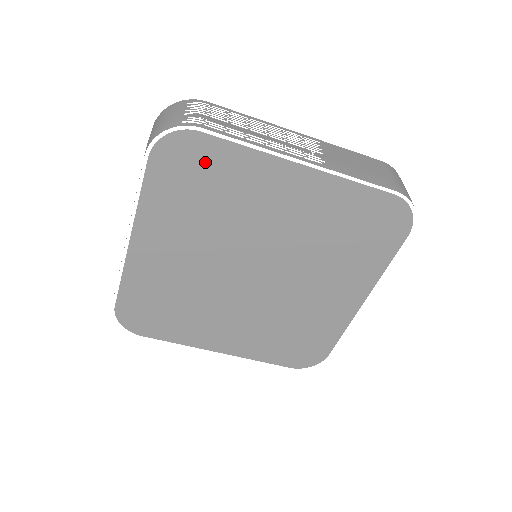
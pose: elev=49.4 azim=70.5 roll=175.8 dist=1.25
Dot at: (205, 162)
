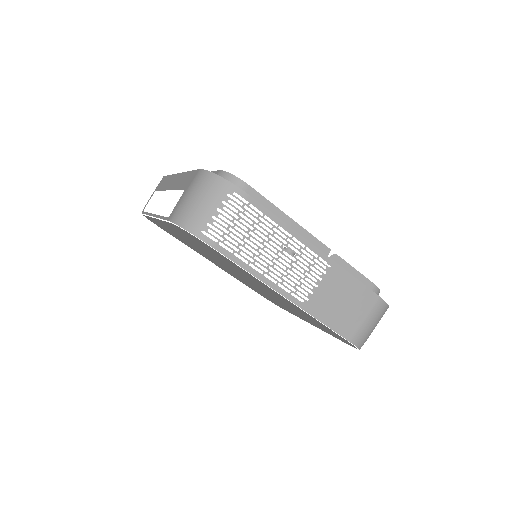
Dot at: (213, 251)
